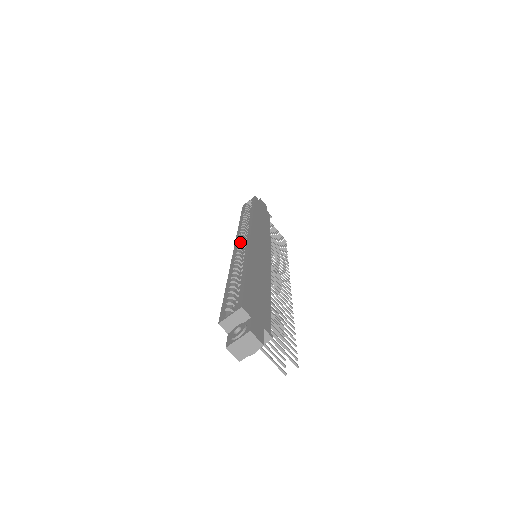
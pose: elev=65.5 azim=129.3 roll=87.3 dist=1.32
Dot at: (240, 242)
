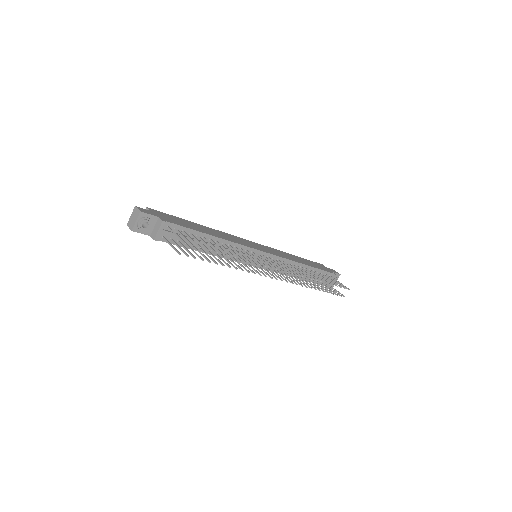
Dot at: occluded
